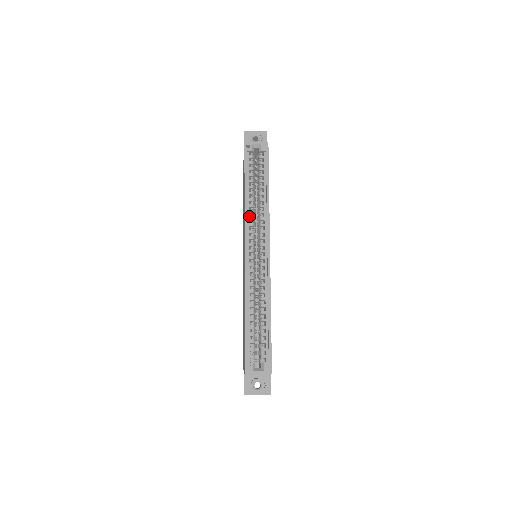
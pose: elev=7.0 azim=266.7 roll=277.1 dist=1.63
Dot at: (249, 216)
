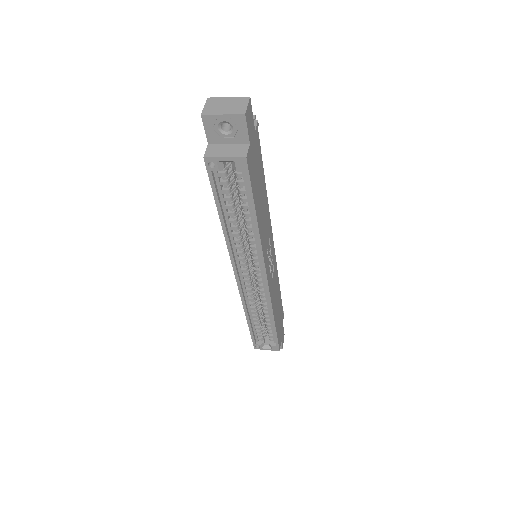
Dot at: occluded
